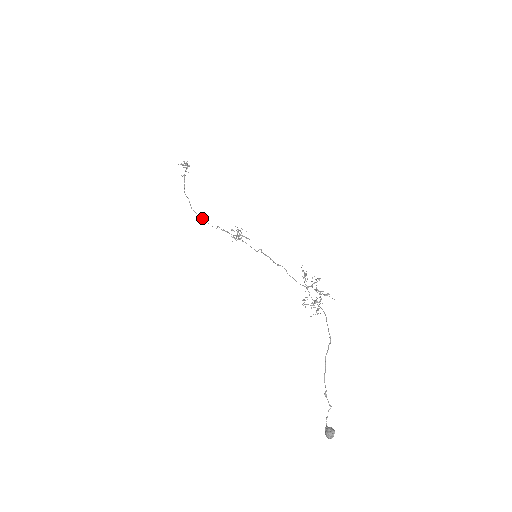
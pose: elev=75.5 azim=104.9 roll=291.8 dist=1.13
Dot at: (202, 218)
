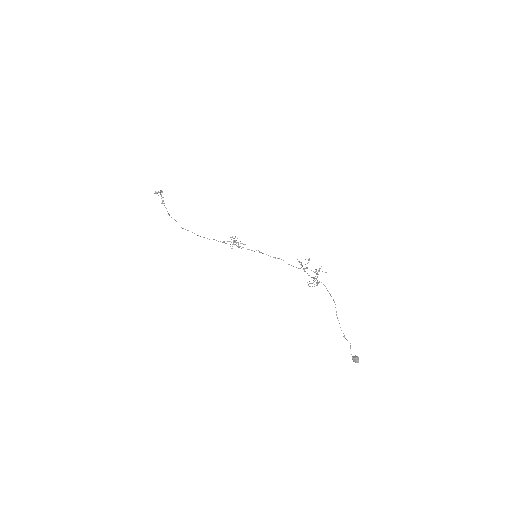
Dot at: occluded
